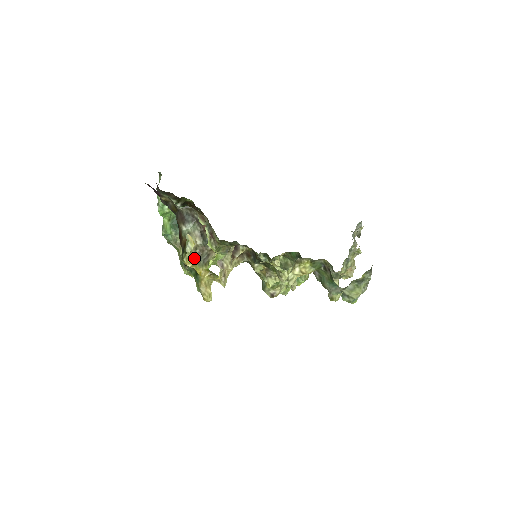
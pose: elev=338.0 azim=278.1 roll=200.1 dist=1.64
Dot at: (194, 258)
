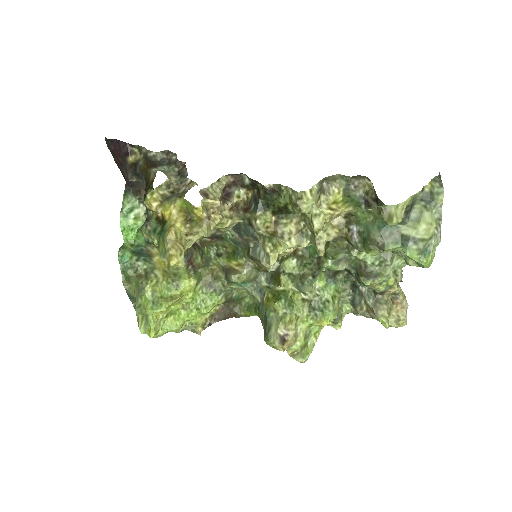
Dot at: (163, 196)
